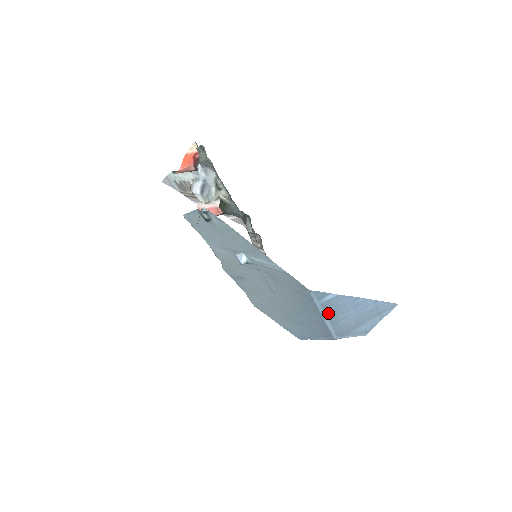
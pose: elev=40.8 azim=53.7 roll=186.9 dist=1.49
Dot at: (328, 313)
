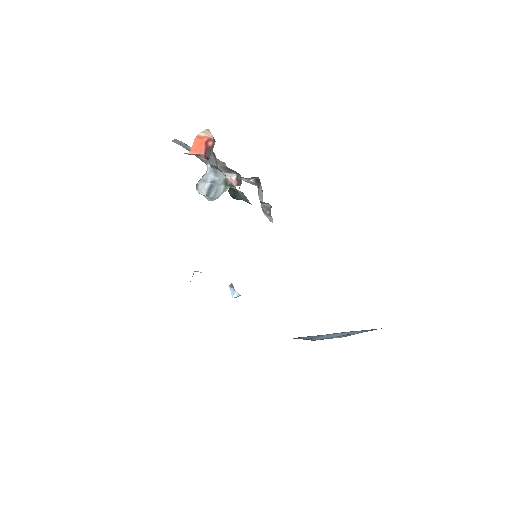
Dot at: (310, 338)
